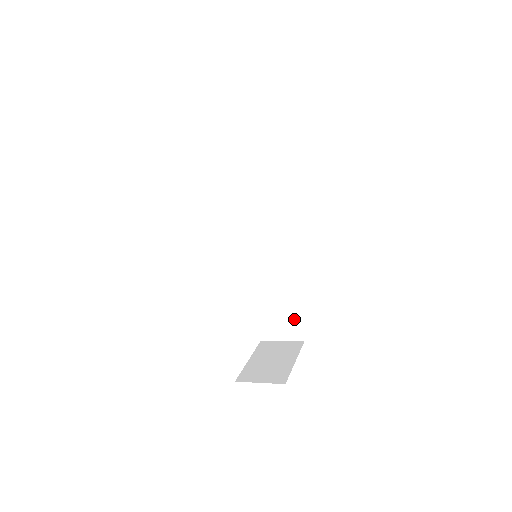
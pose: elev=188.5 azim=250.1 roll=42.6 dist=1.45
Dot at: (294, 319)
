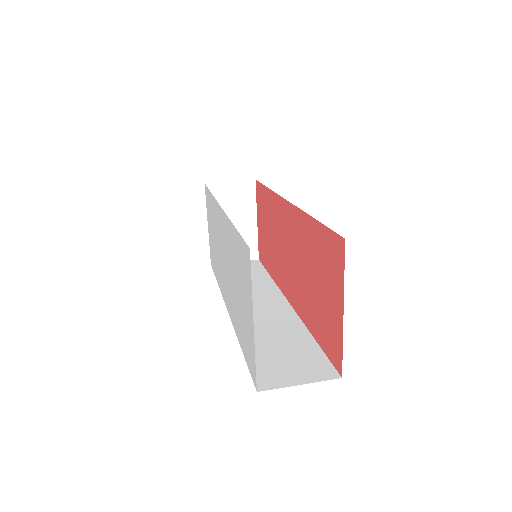
Dot at: occluded
